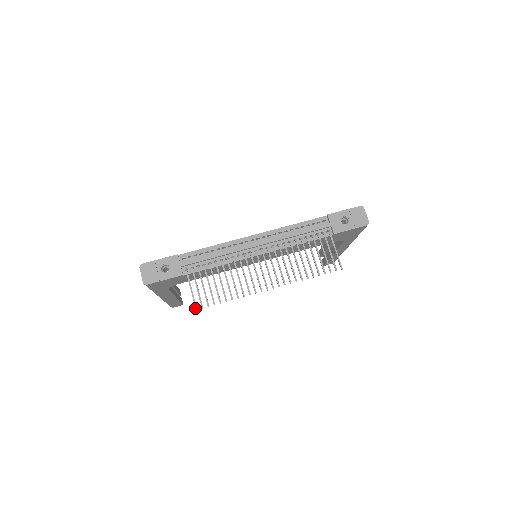
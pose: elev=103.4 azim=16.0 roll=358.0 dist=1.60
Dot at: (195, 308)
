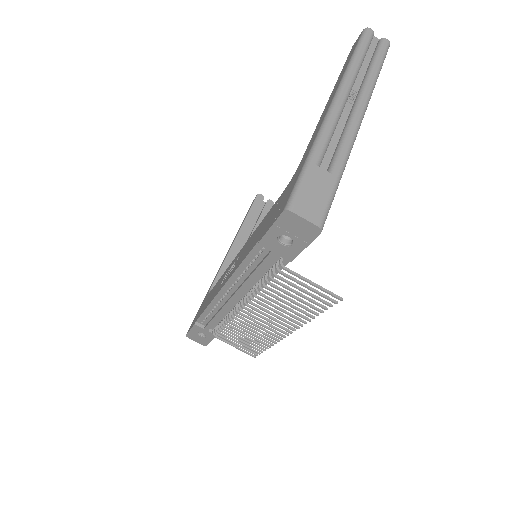
Dot at: occluded
